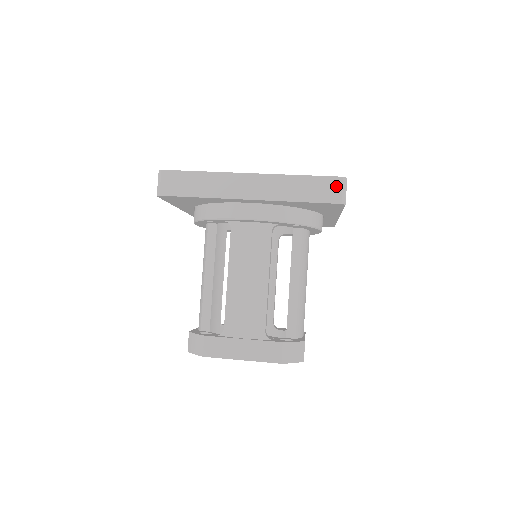
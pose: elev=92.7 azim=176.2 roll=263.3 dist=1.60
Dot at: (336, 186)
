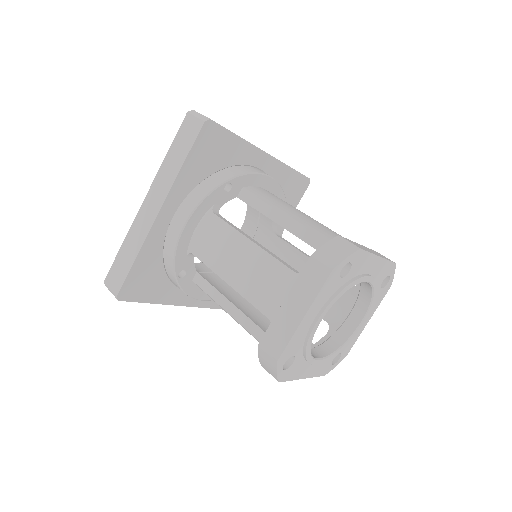
Dot at: (190, 122)
